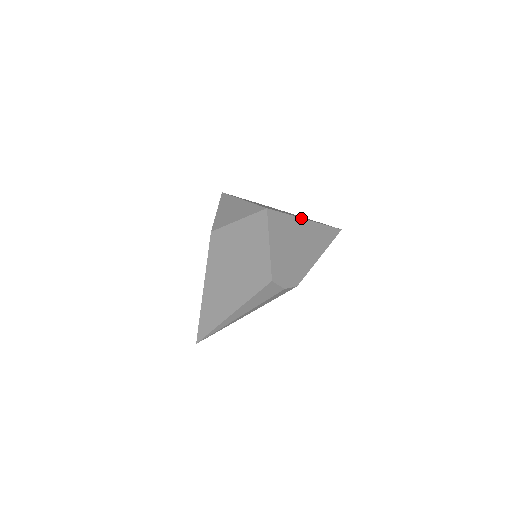
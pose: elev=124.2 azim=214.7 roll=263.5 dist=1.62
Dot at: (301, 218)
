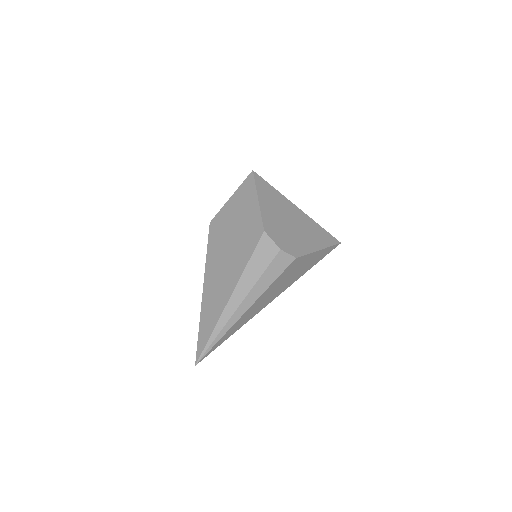
Dot at: (290, 202)
